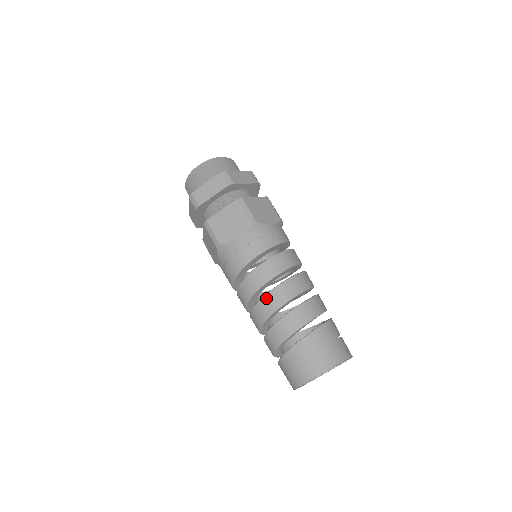
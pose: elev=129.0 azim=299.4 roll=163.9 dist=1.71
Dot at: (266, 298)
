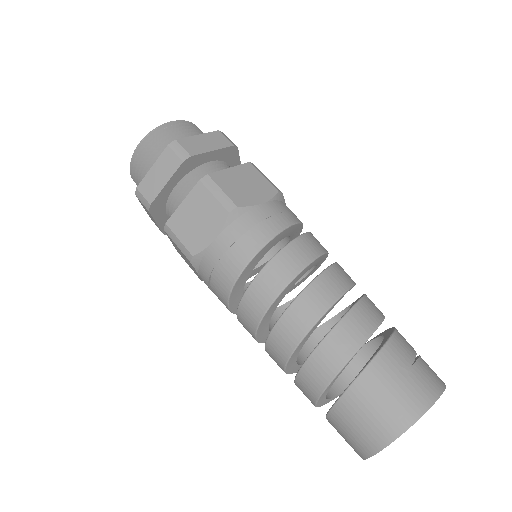
Dot at: (280, 325)
